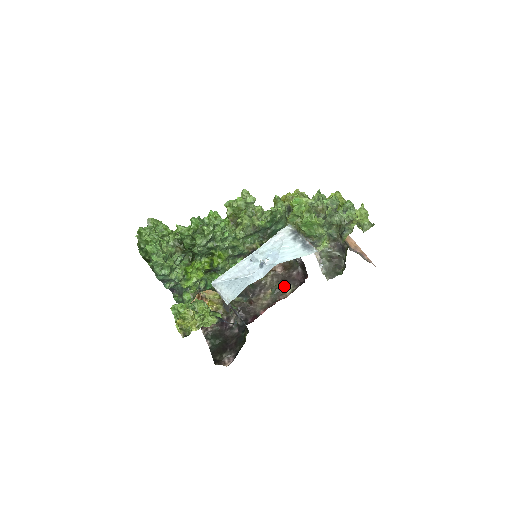
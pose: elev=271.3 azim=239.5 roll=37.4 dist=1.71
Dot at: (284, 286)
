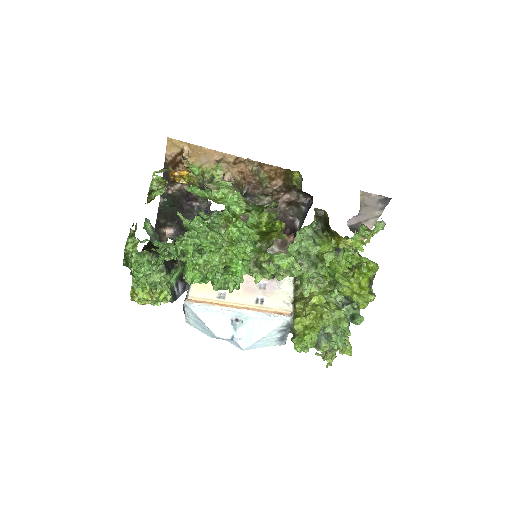
Dot at: occluded
